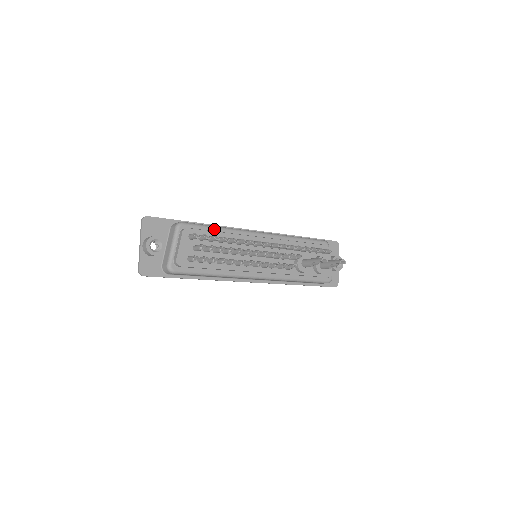
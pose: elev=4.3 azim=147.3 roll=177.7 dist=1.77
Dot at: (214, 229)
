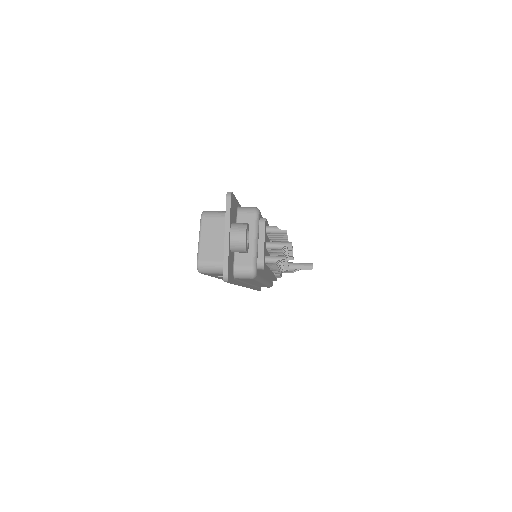
Dot at: occluded
